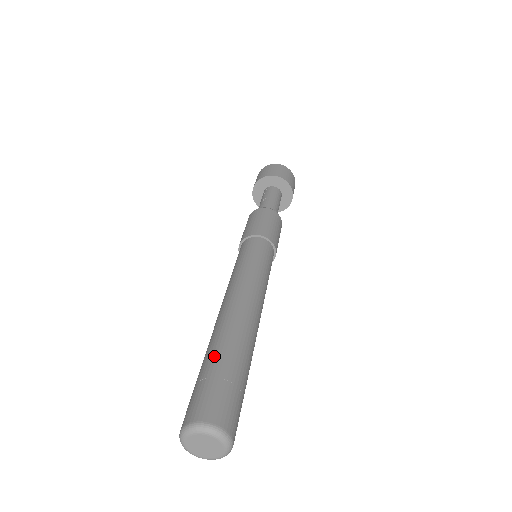
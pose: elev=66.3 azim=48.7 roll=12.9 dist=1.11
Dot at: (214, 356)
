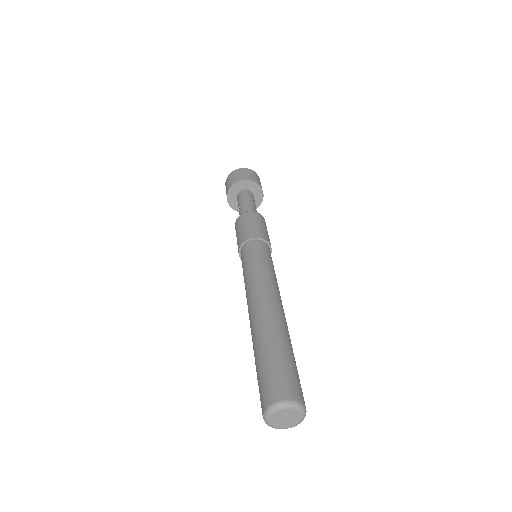
Dot at: (258, 353)
